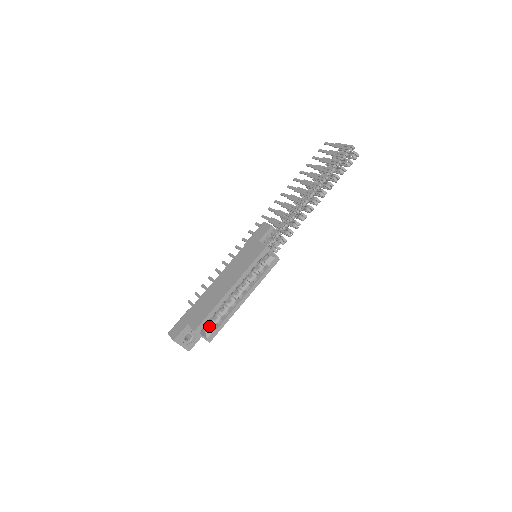
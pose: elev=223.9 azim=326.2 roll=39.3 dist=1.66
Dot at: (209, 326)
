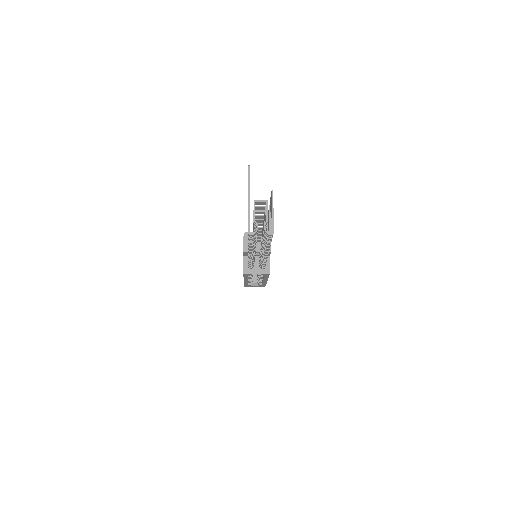
Dot at: occluded
